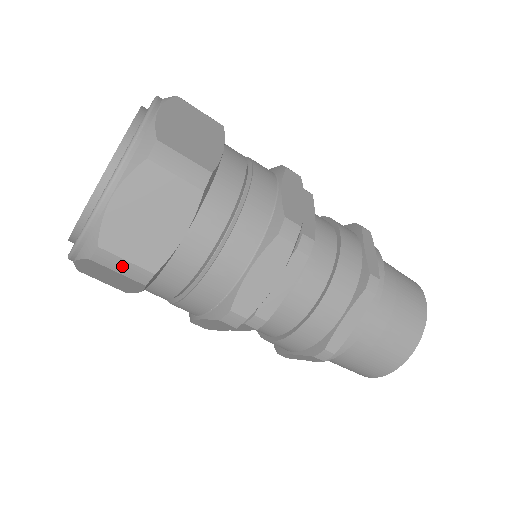
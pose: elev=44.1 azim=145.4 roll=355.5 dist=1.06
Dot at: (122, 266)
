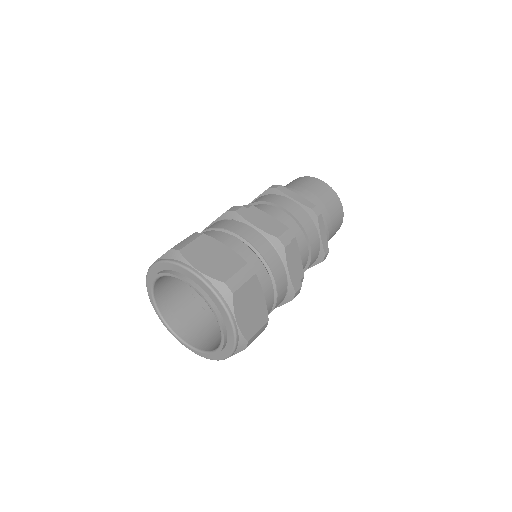
Dot at: occluded
